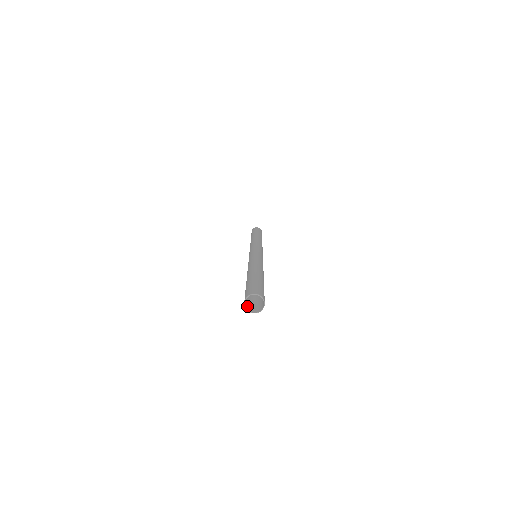
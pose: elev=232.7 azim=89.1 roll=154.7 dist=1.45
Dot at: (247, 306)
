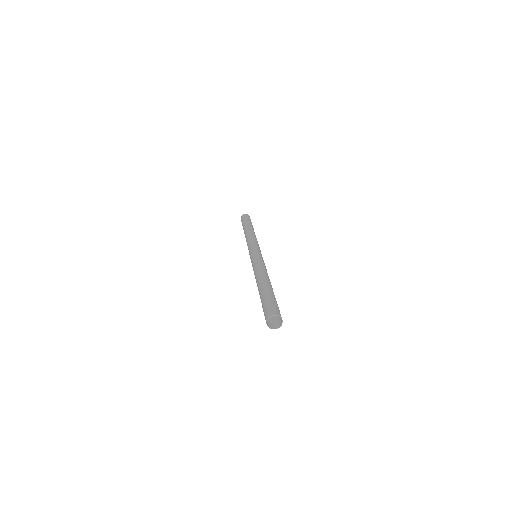
Dot at: (273, 325)
